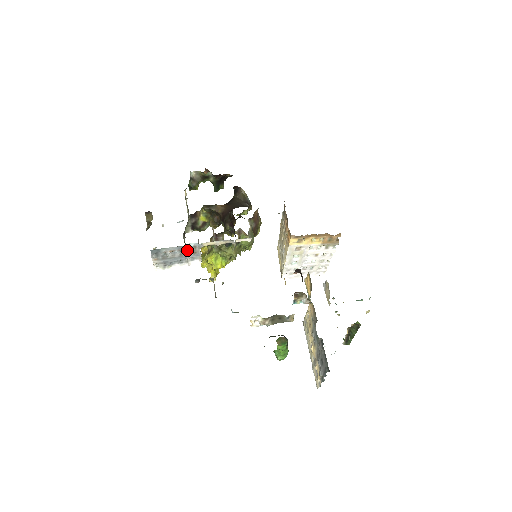
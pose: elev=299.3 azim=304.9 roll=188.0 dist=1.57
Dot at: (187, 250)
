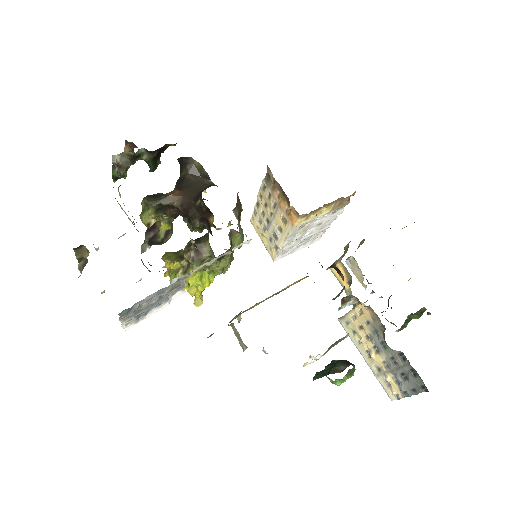
Dot at: occluded
